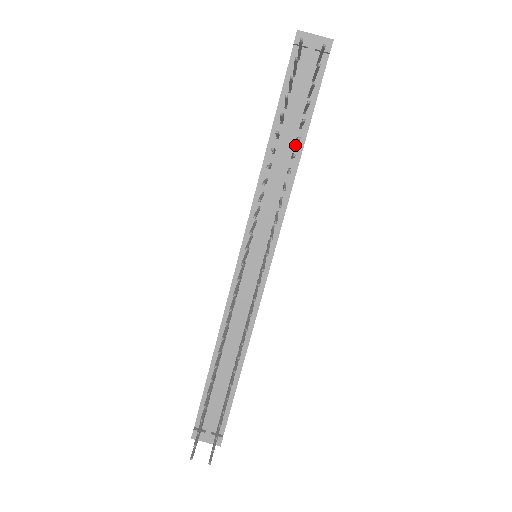
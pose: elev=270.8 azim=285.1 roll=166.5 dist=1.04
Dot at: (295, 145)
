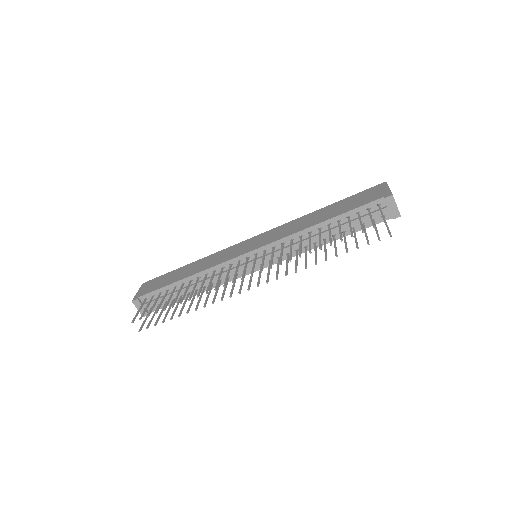
Dot at: (331, 236)
